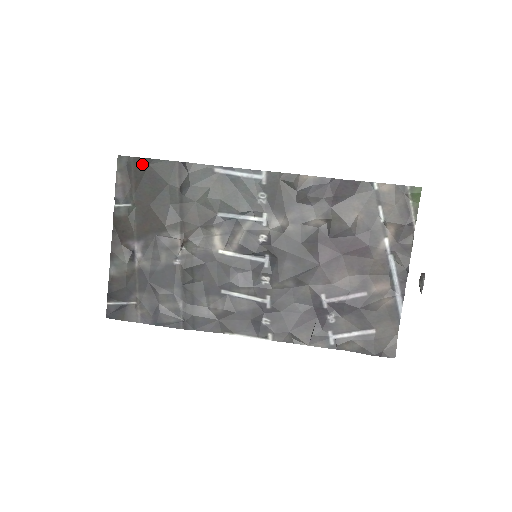
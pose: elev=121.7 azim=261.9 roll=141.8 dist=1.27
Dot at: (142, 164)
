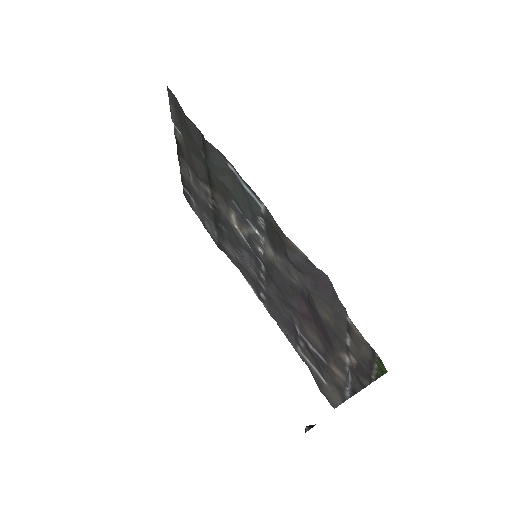
Dot at: (180, 110)
